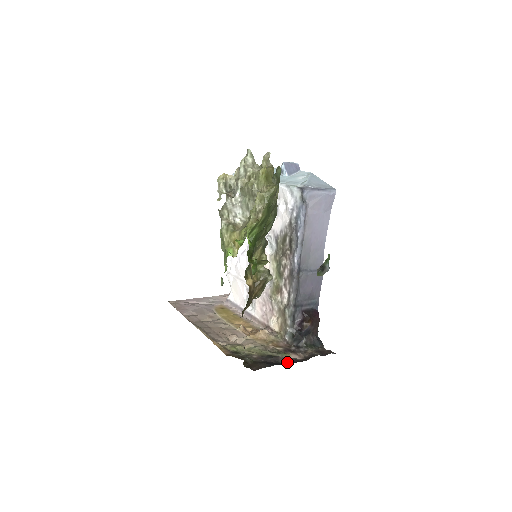
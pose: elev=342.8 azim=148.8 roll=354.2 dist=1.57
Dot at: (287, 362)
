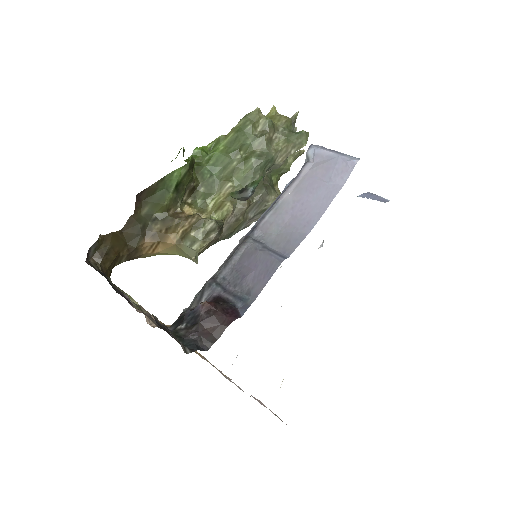
Dot at: occluded
